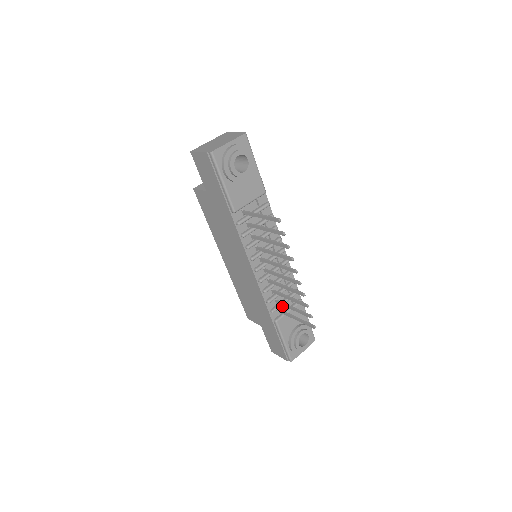
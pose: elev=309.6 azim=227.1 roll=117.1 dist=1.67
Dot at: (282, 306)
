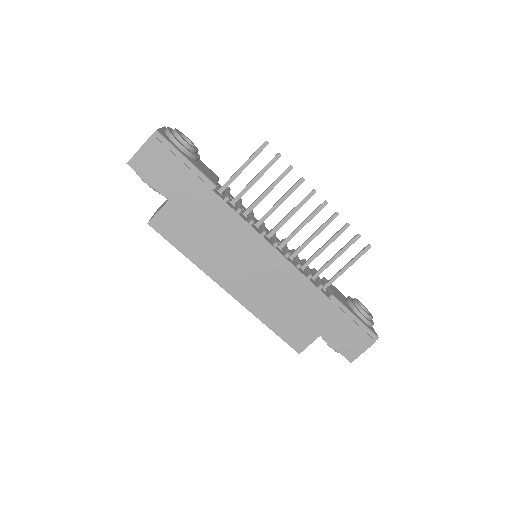
Dot at: occluded
